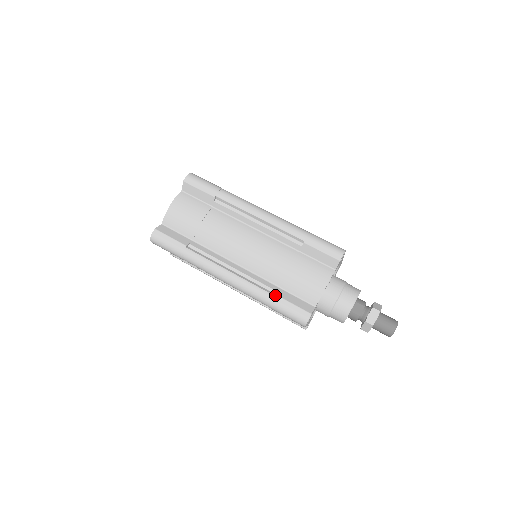
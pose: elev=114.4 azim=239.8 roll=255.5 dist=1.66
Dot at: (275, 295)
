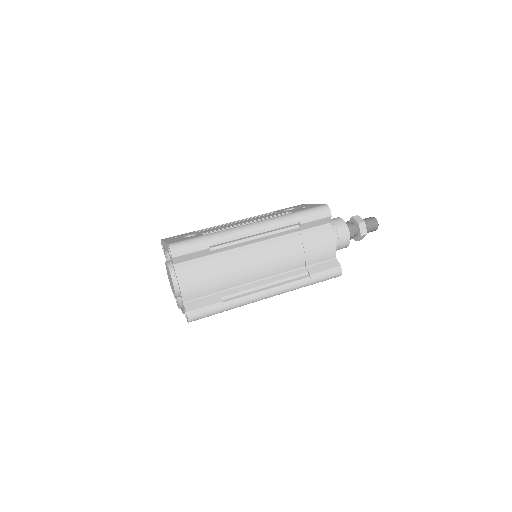
Dot at: (311, 276)
